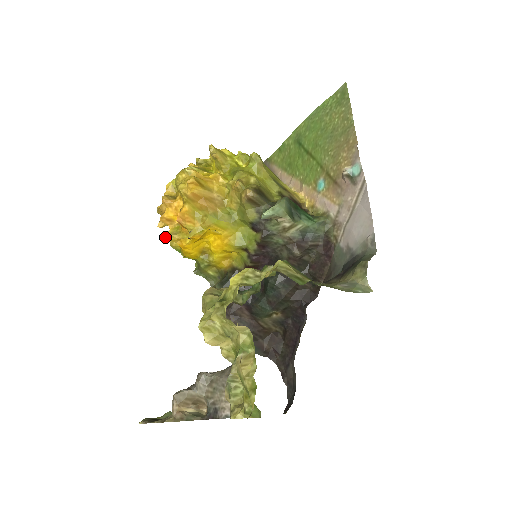
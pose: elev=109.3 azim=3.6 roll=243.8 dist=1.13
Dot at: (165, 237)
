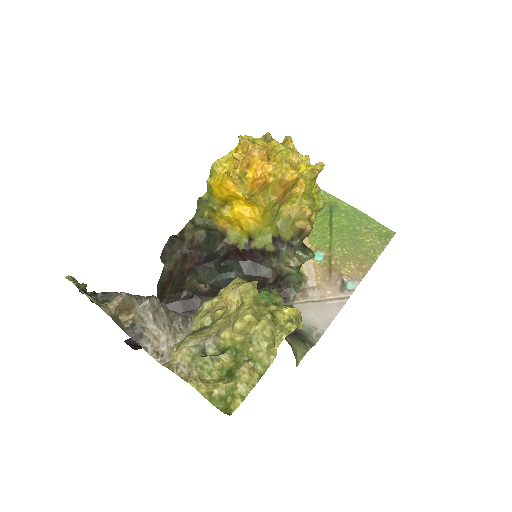
Dot at: (232, 171)
